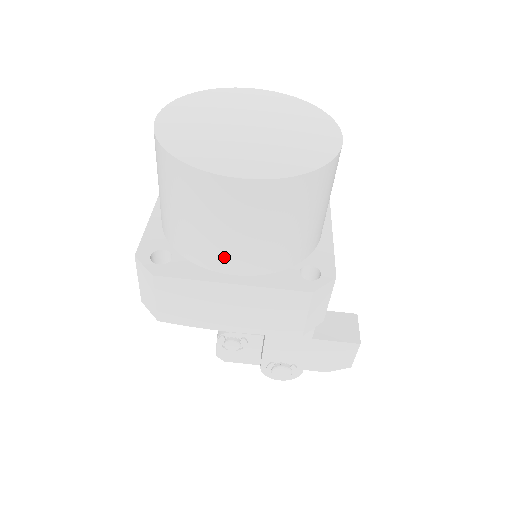
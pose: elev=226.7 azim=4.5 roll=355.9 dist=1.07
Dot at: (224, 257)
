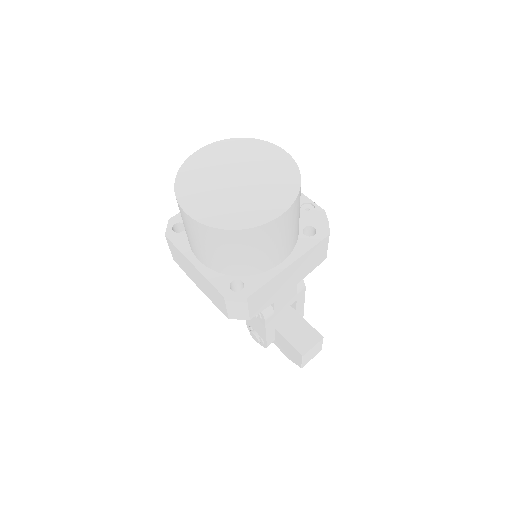
Dot at: (193, 247)
